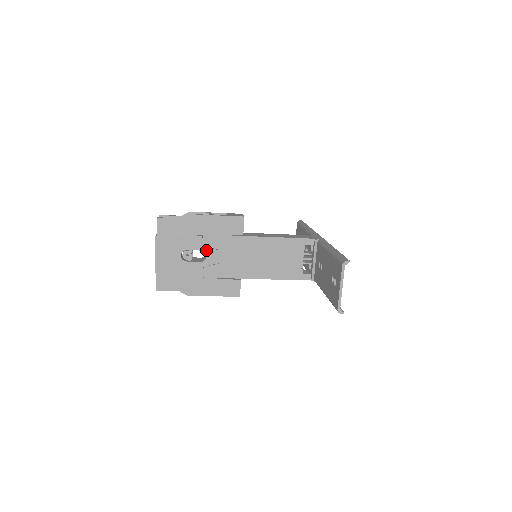
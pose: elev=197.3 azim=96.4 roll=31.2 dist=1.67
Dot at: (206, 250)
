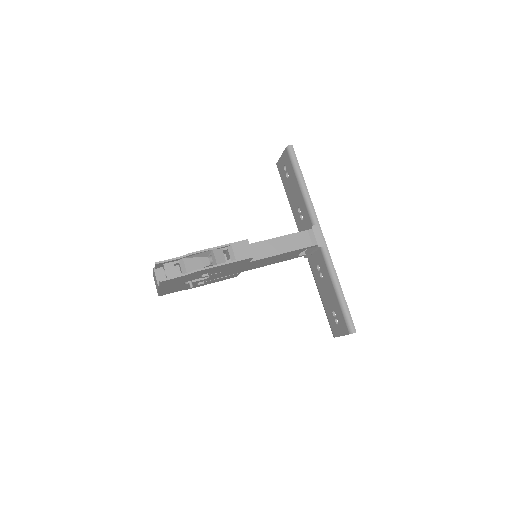
Dot at: (210, 275)
